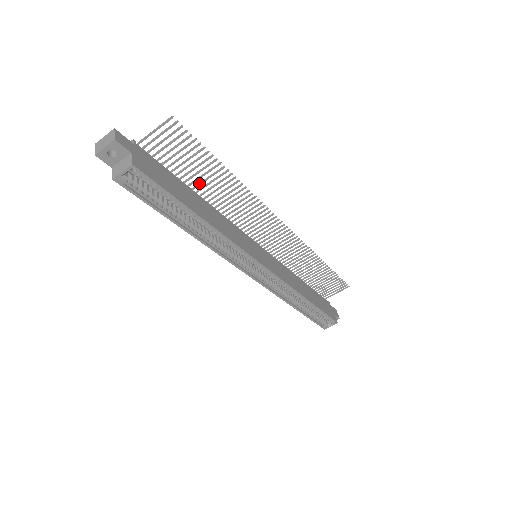
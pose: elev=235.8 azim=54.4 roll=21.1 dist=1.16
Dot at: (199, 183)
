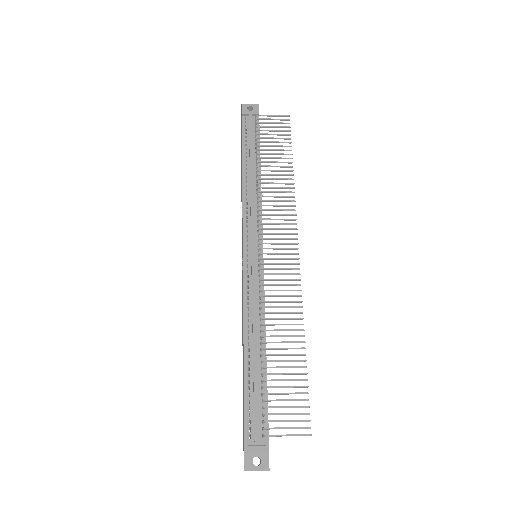
Dot at: occluded
